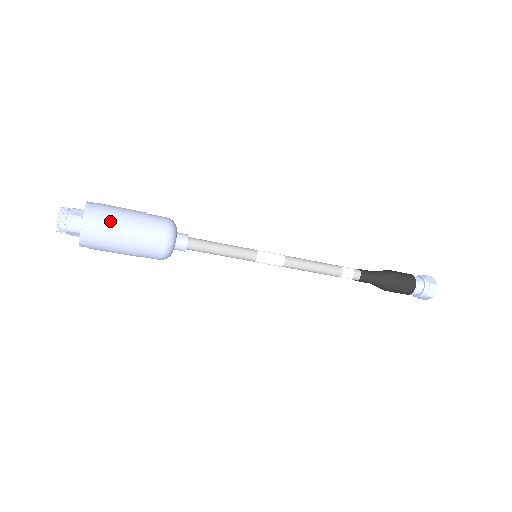
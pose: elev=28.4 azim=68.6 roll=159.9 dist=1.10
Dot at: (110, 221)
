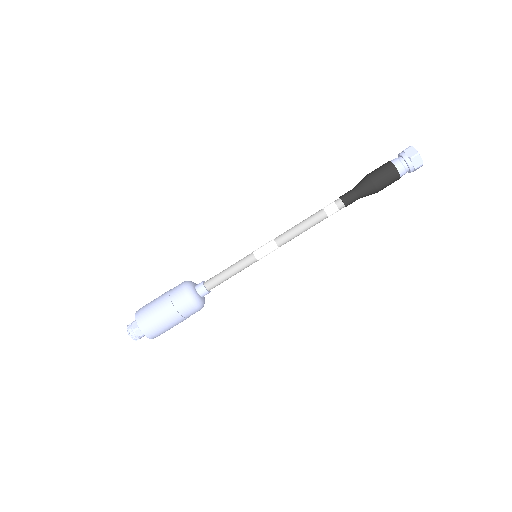
Dot at: (149, 305)
